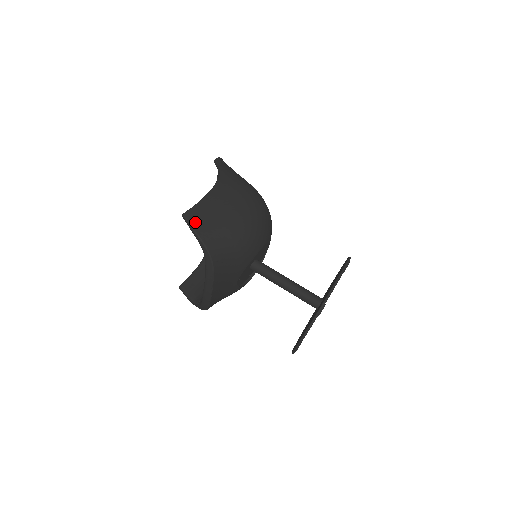
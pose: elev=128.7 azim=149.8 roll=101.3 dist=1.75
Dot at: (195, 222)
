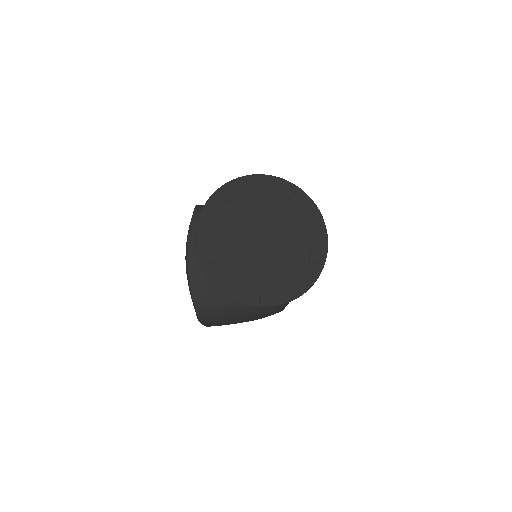
Dot at: occluded
